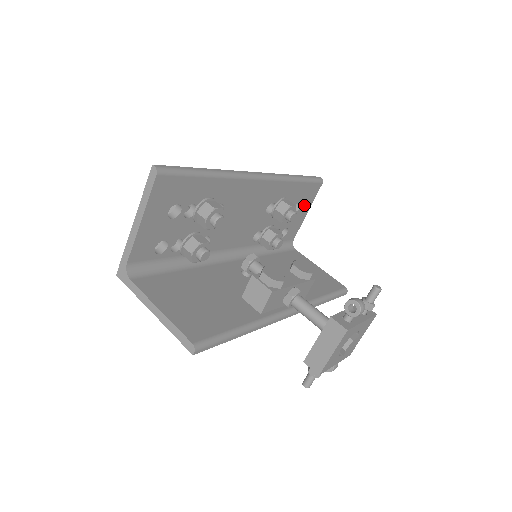
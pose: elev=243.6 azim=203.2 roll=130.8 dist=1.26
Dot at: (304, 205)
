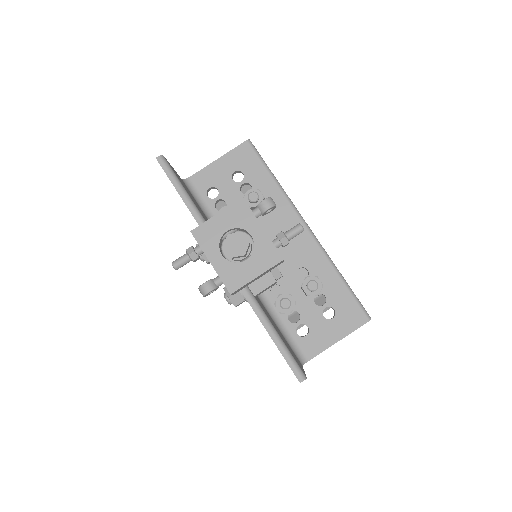
Dot at: (338, 323)
